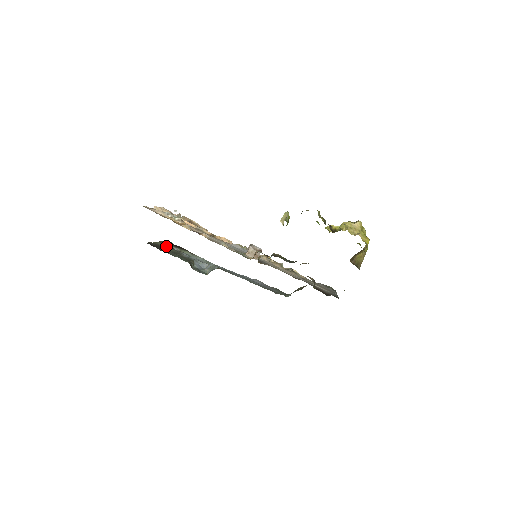
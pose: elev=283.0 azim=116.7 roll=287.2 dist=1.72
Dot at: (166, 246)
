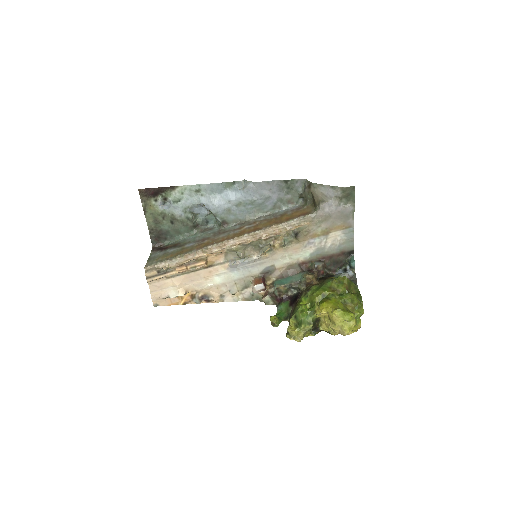
Dot at: (157, 219)
